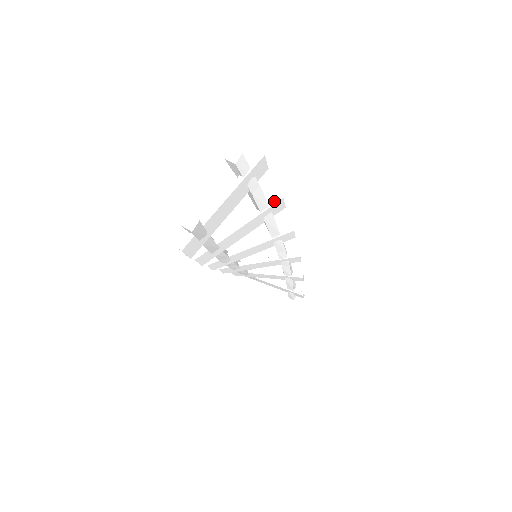
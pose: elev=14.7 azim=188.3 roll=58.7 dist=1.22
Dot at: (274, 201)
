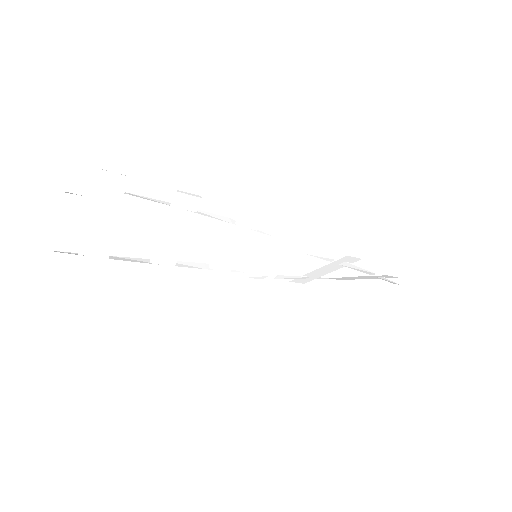
Dot at: (173, 199)
